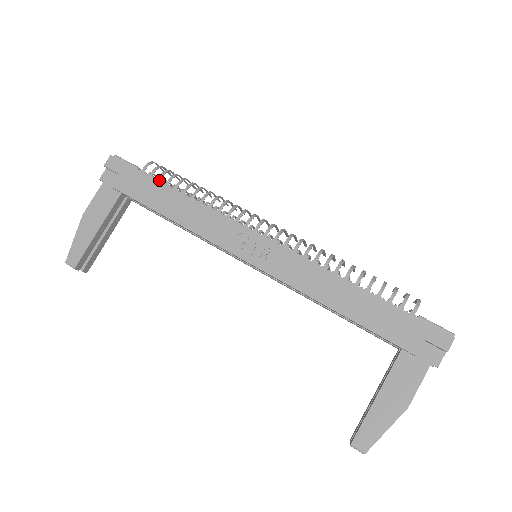
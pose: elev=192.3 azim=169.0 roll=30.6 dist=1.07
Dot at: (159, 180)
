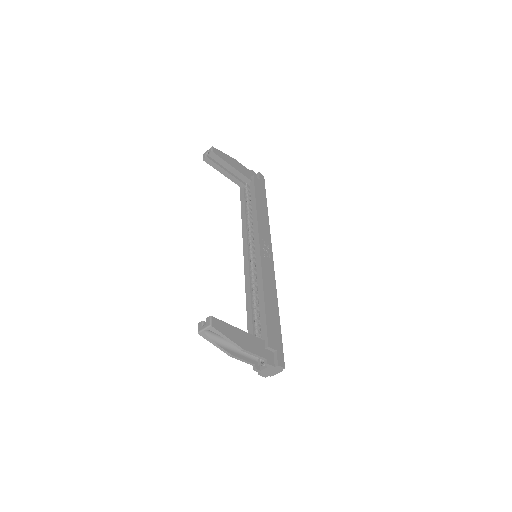
Dot at: occluded
